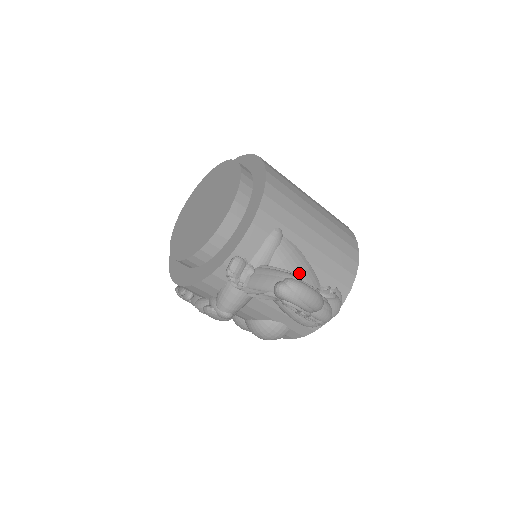
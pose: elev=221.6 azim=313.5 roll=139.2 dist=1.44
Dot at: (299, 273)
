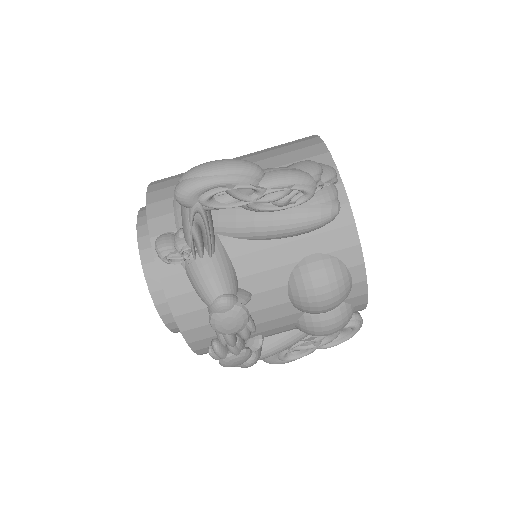
Dot at: occluded
